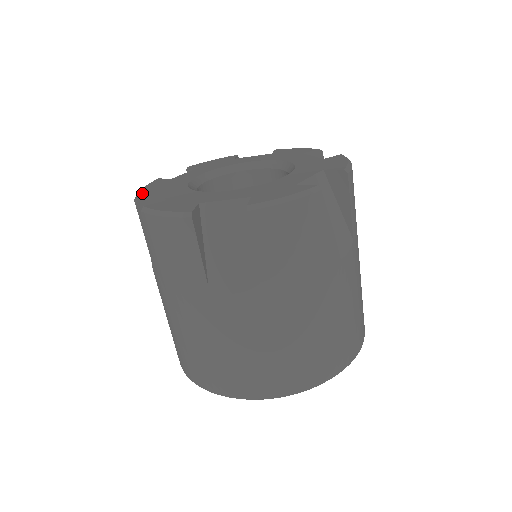
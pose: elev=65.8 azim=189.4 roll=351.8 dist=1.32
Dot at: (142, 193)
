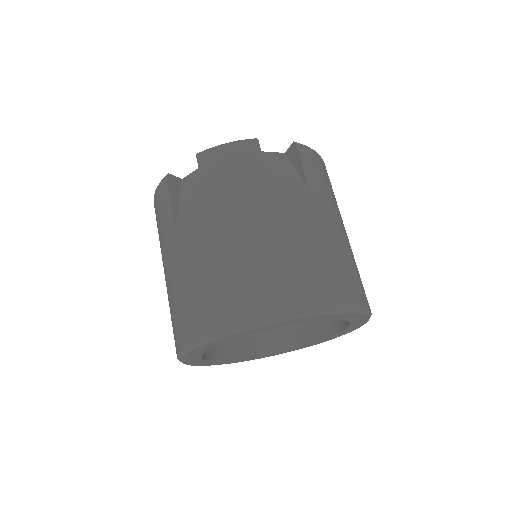
Dot at: (170, 176)
